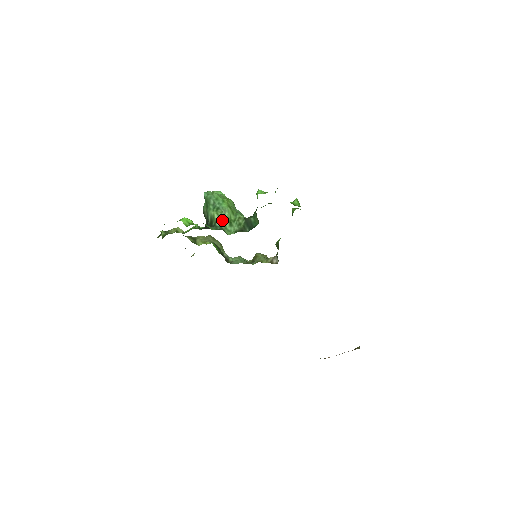
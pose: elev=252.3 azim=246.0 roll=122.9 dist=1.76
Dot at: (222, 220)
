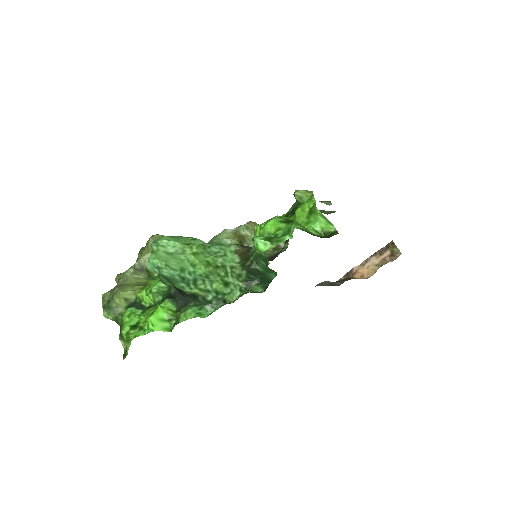
Dot at: (213, 291)
